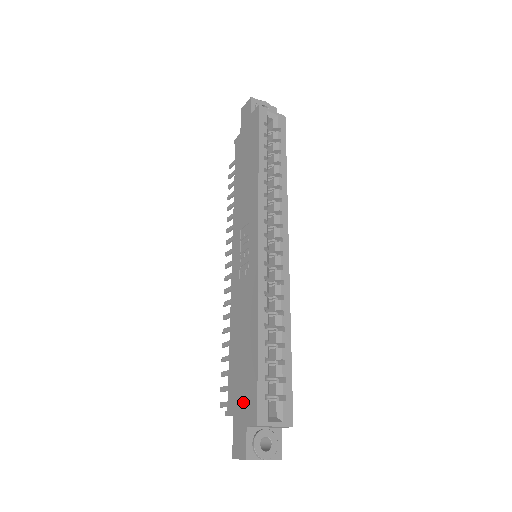
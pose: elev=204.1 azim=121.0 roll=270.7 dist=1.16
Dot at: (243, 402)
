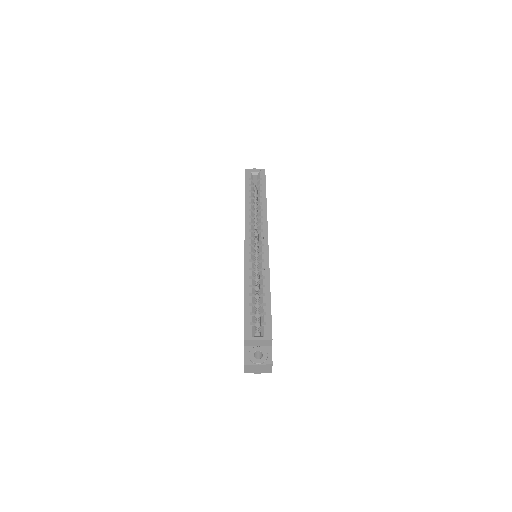
Dot at: occluded
